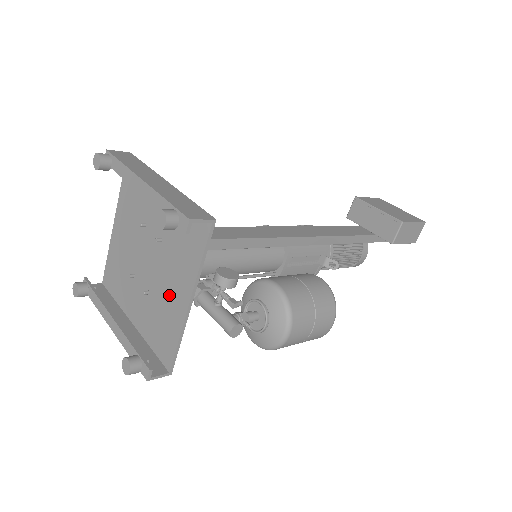
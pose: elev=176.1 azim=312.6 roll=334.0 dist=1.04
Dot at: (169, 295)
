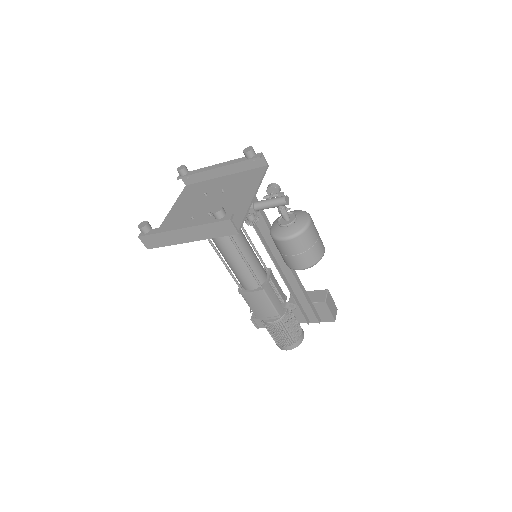
Dot at: (234, 203)
